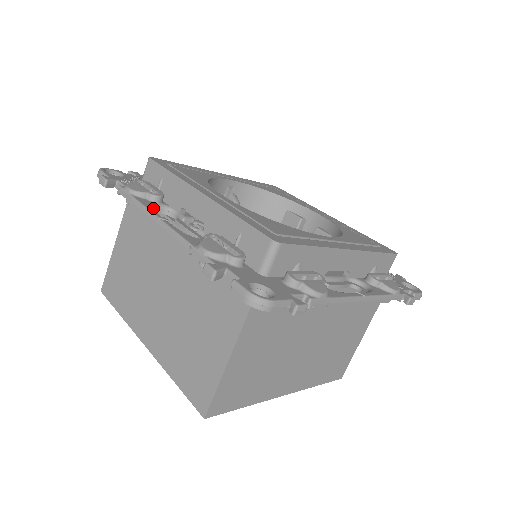
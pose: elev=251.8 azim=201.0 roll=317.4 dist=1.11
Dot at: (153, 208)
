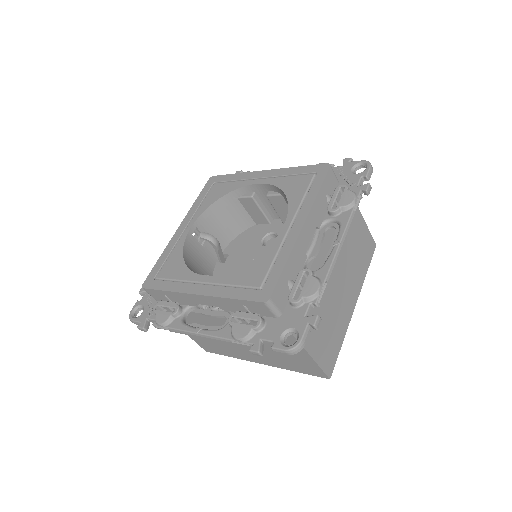
Dot at: (183, 320)
